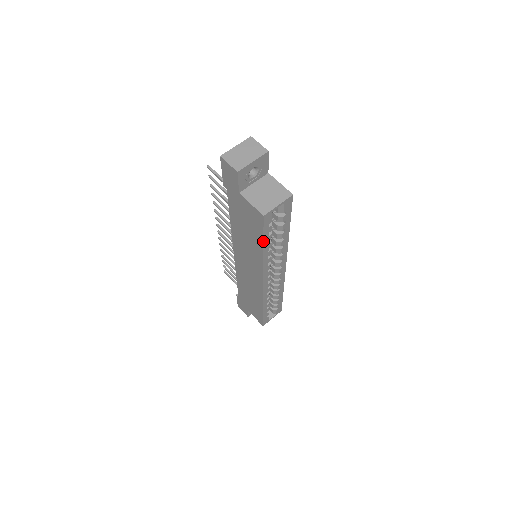
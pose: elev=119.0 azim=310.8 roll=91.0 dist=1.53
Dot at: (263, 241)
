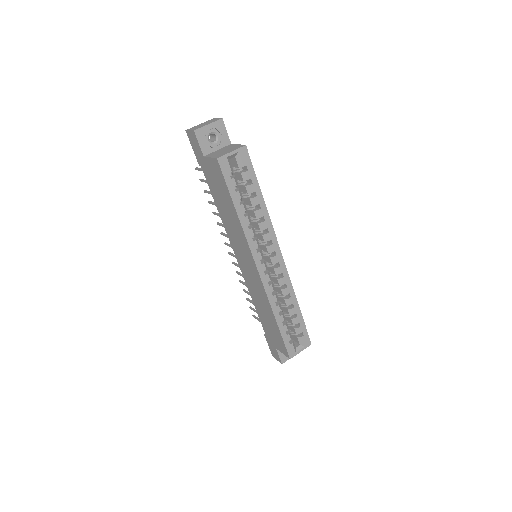
Dot at: (231, 197)
